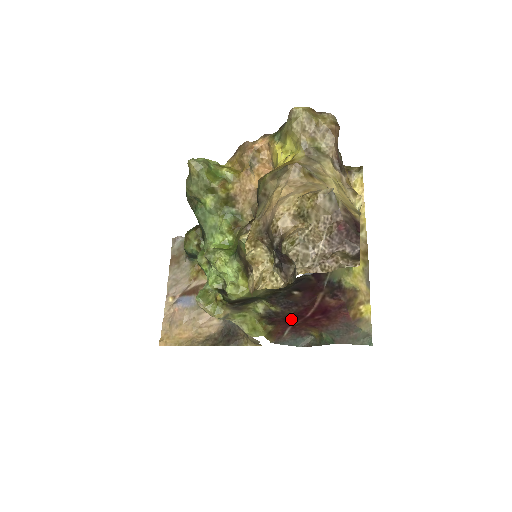
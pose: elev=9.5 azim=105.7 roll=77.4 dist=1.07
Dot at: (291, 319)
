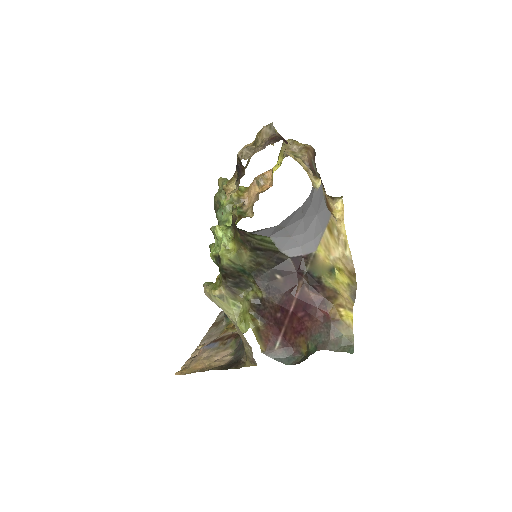
Dot at: (278, 317)
